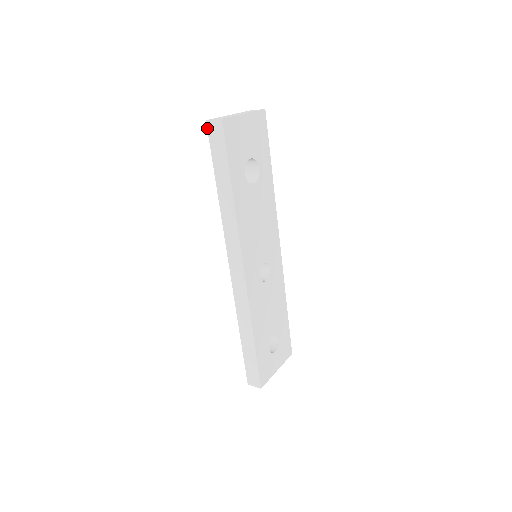
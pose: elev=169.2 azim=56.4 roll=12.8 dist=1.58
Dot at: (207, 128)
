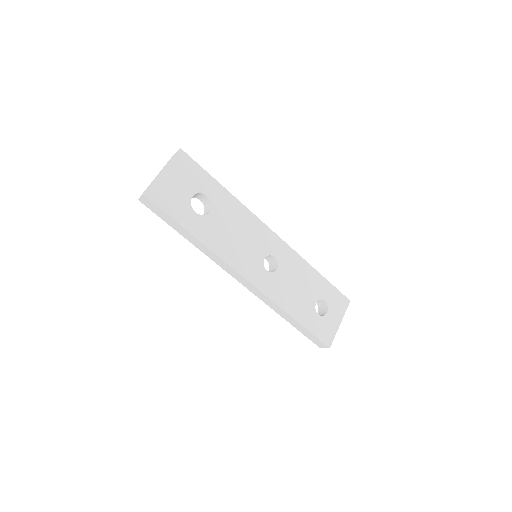
Dot at: occluded
